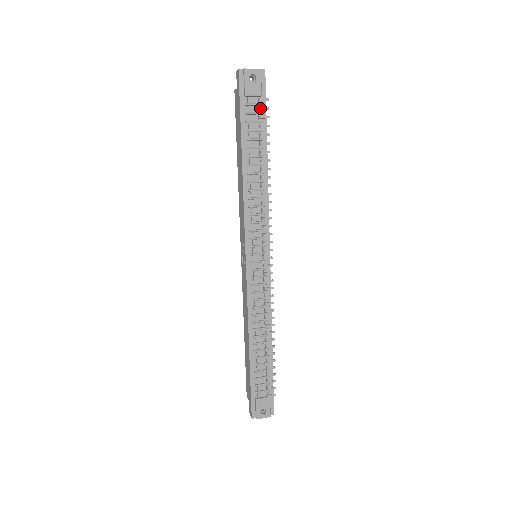
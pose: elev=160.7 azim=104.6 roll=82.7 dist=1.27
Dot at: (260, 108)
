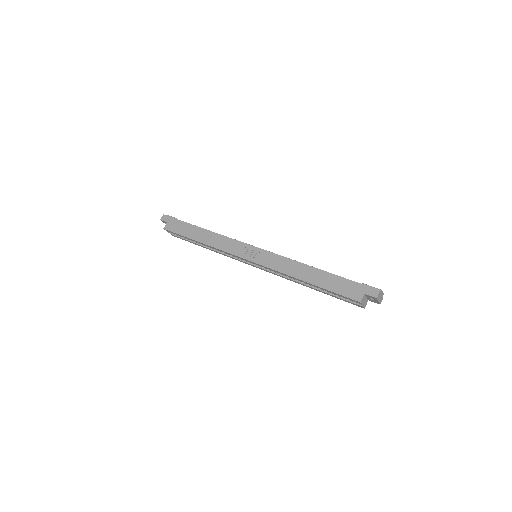
Dot at: occluded
